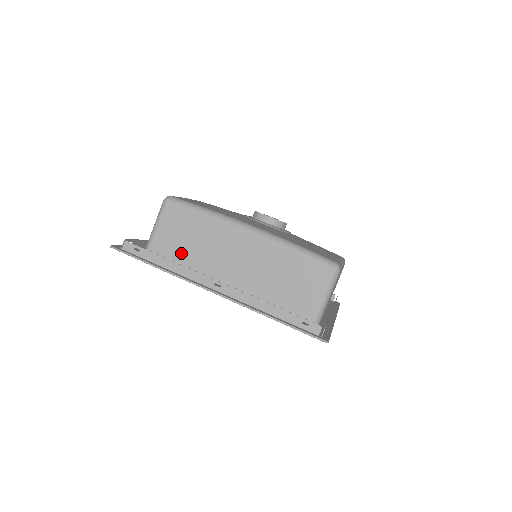
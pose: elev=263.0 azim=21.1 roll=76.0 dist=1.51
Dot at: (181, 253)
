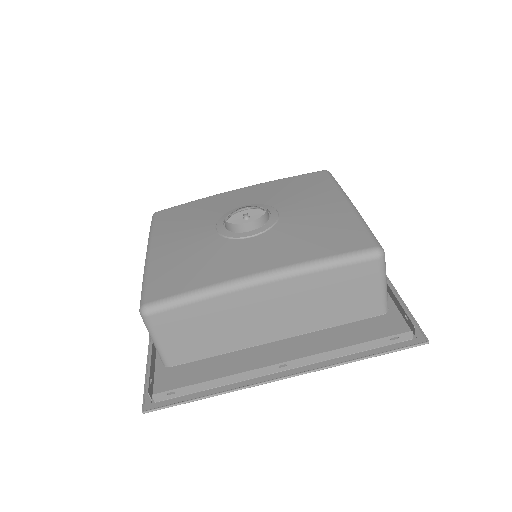
Dot at: (206, 345)
